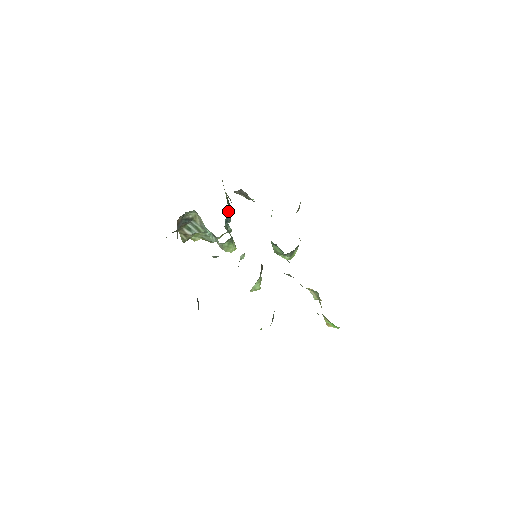
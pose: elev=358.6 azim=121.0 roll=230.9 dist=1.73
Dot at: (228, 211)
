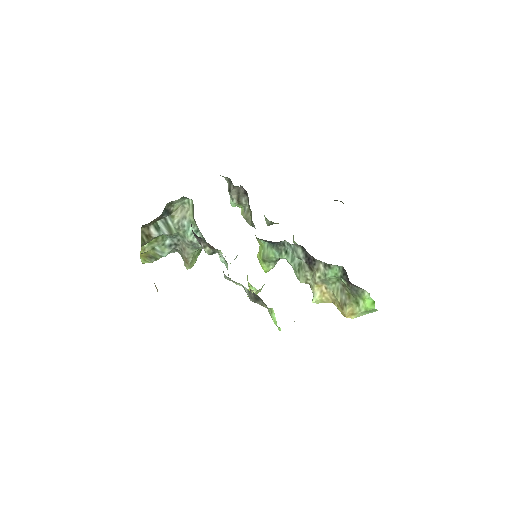
Dot at: occluded
